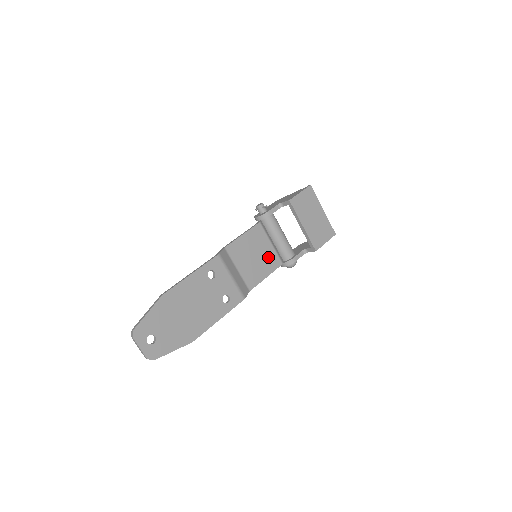
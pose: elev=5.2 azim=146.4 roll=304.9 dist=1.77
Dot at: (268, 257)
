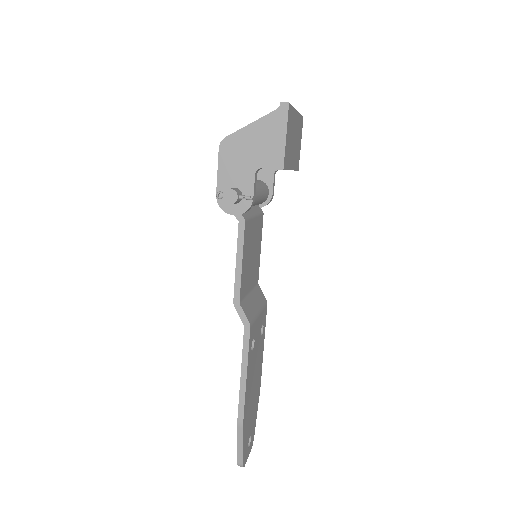
Dot at: (257, 233)
